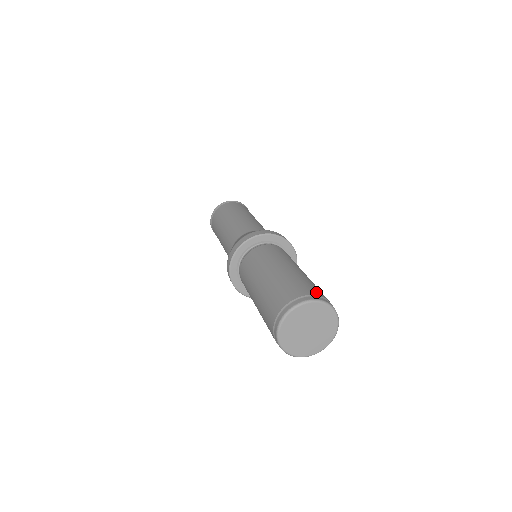
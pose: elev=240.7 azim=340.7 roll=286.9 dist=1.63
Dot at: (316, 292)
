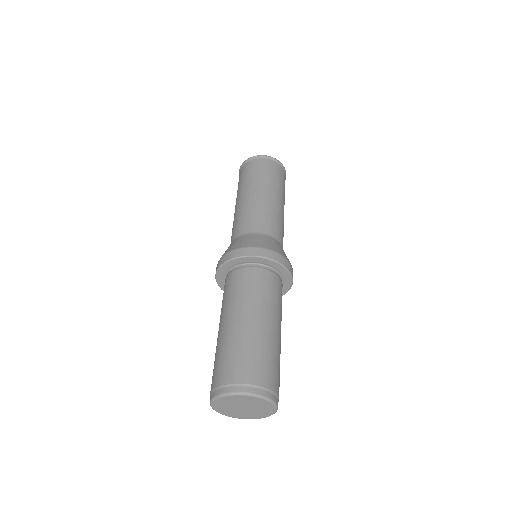
Dot at: (231, 376)
